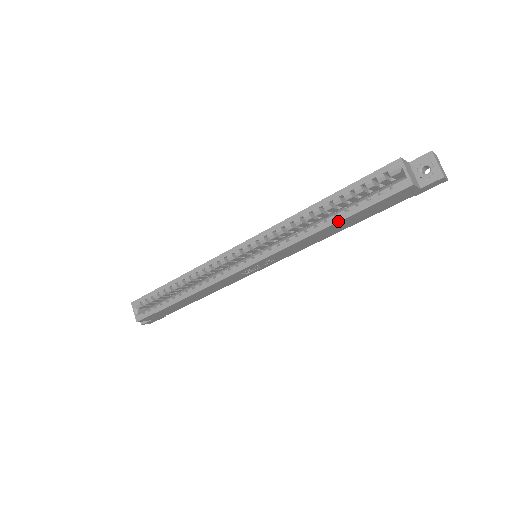
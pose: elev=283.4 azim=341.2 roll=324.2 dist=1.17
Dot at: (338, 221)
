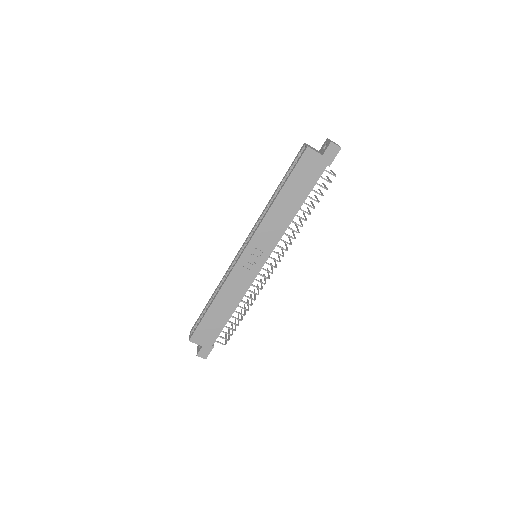
Dot at: (280, 191)
